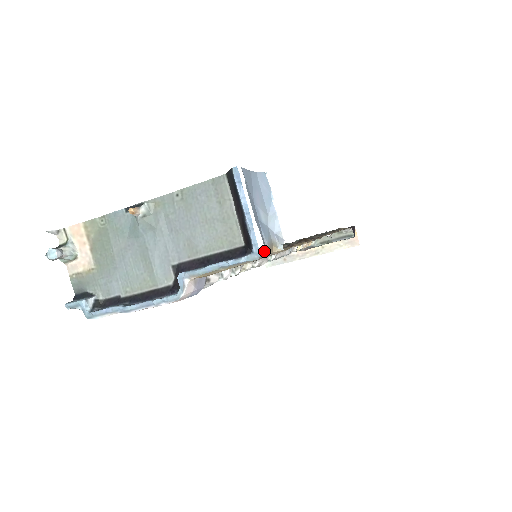
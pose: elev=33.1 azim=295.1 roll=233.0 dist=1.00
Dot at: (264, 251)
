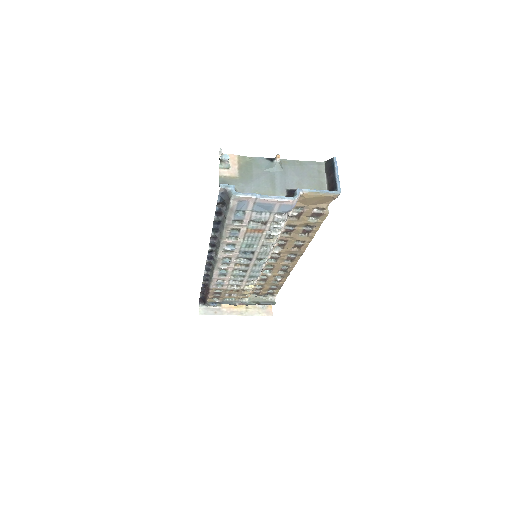
Dot at: occluded
